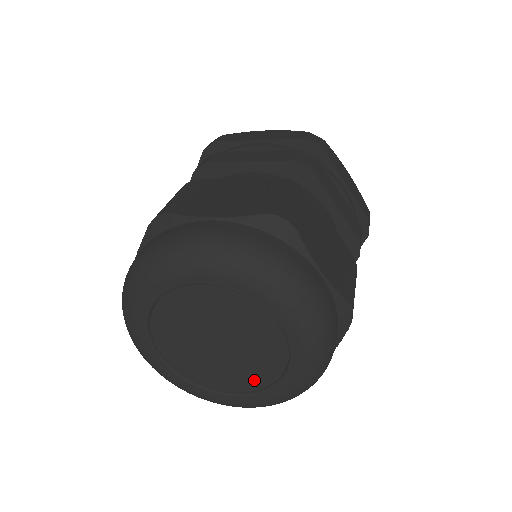
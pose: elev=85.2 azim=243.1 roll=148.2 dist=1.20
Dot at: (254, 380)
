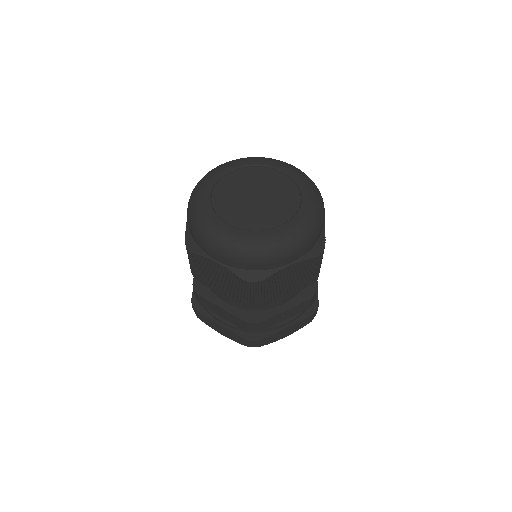
Dot at: (288, 210)
